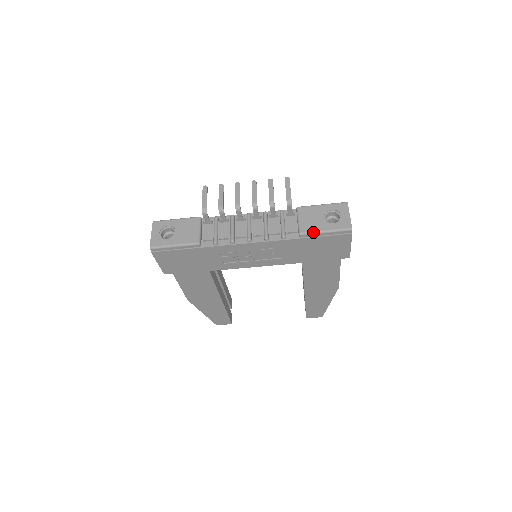
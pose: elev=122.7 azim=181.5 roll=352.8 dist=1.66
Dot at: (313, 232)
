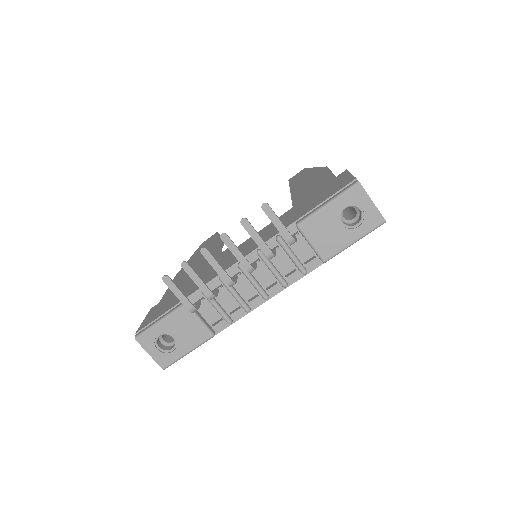
Dot at: (339, 252)
